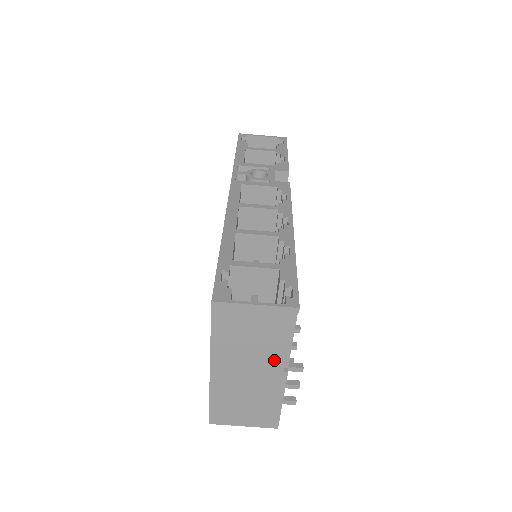
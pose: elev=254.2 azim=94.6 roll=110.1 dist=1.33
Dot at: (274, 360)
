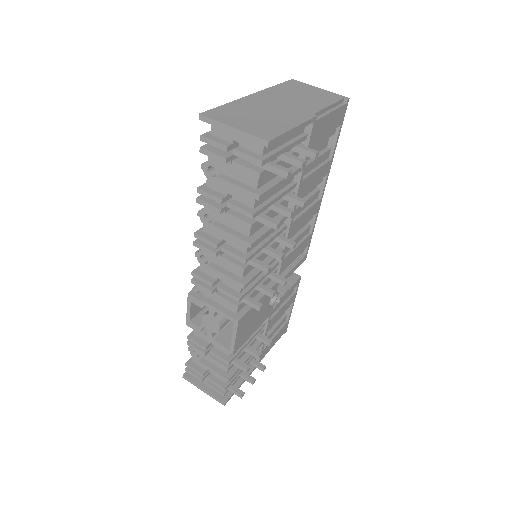
Dot at: (311, 107)
